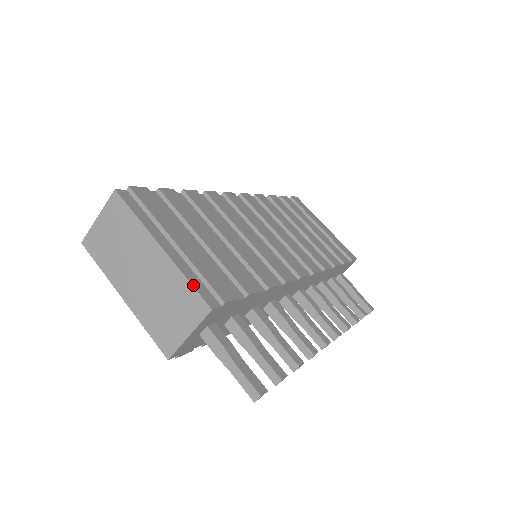
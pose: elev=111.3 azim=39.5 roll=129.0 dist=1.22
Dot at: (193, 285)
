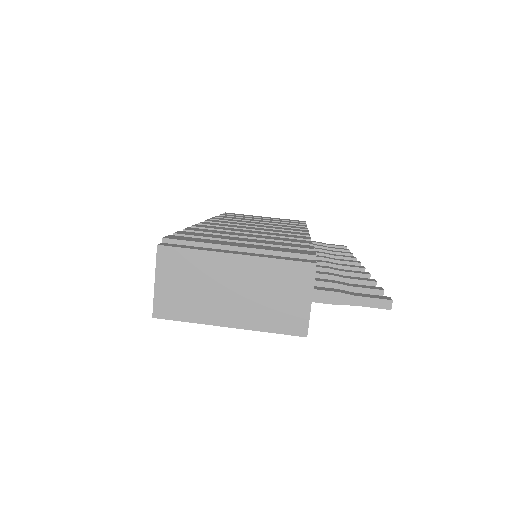
Dot at: (286, 259)
